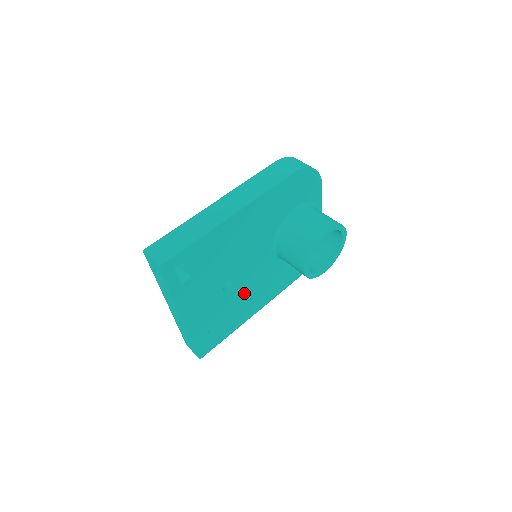
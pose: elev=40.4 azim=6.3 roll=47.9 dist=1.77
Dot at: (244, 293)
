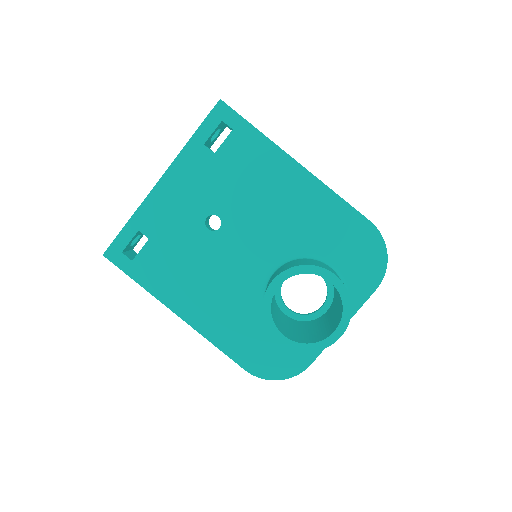
Dot at: (206, 265)
